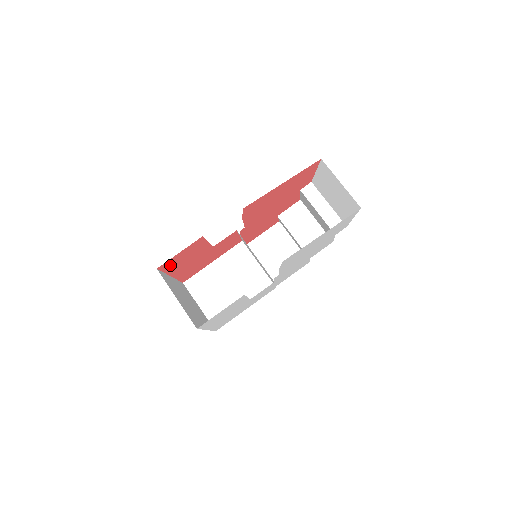
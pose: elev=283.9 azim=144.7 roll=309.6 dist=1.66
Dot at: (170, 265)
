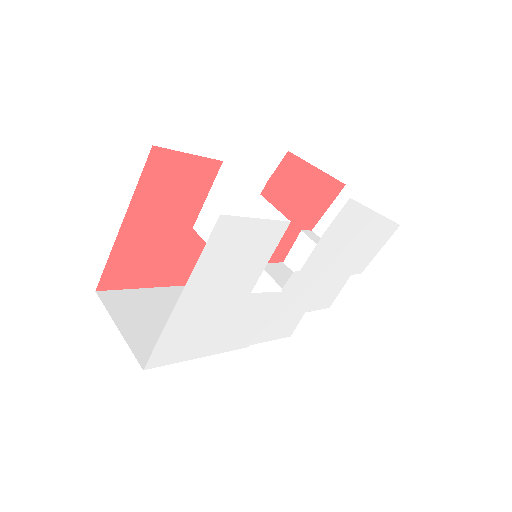
Dot at: (156, 175)
